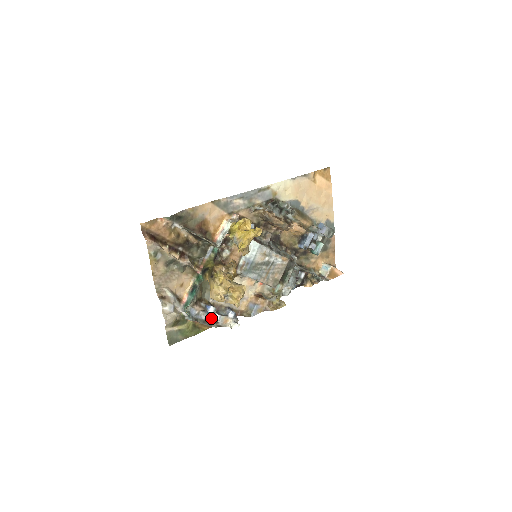
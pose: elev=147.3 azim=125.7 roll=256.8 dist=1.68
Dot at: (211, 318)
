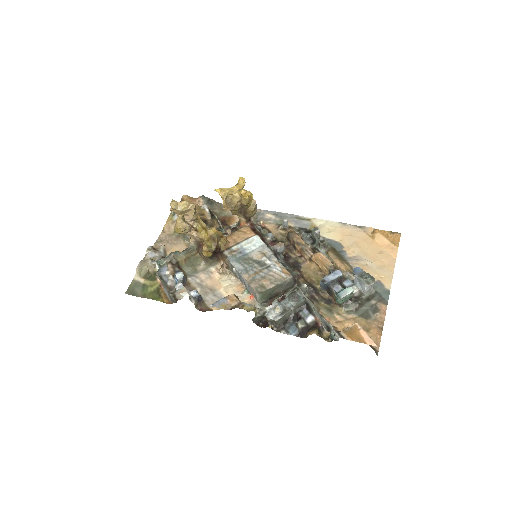
Dot at: occluded
